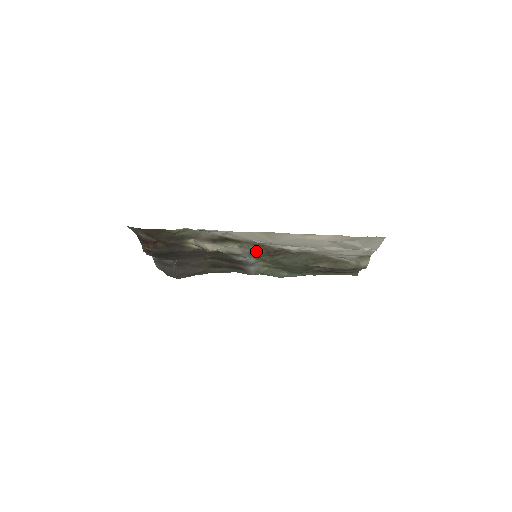
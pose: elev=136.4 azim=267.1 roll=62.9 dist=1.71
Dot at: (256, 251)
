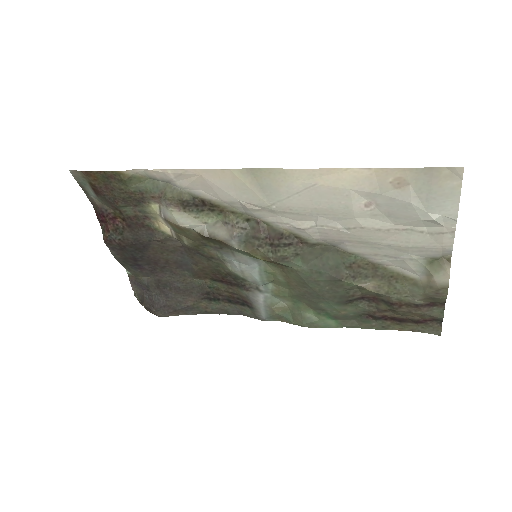
Dot at: (250, 235)
